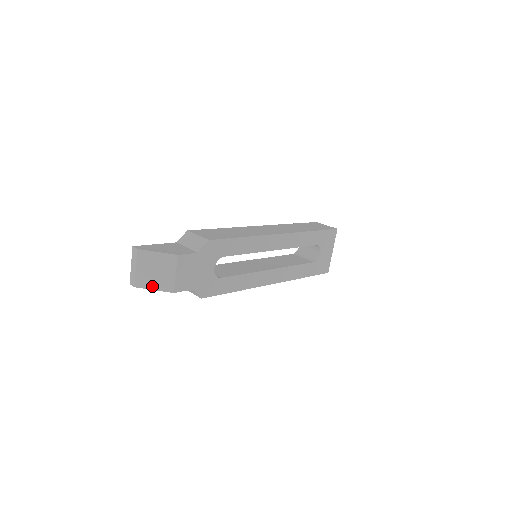
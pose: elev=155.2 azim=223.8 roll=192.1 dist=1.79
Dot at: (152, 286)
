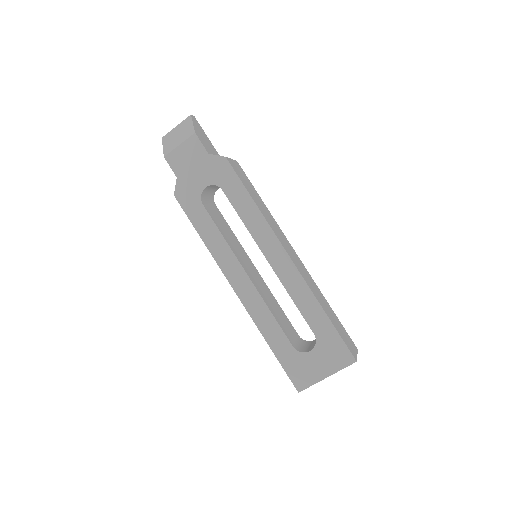
Dot at: (166, 144)
